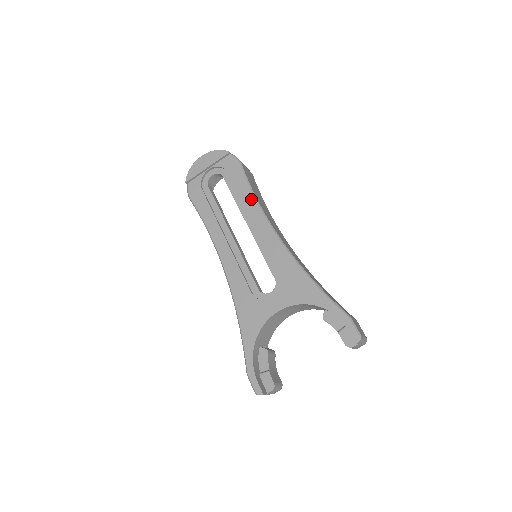
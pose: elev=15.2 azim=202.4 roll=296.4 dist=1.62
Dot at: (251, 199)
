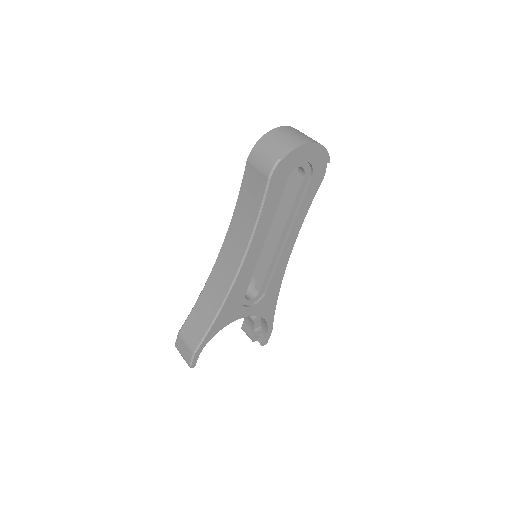
Dot at: (302, 220)
